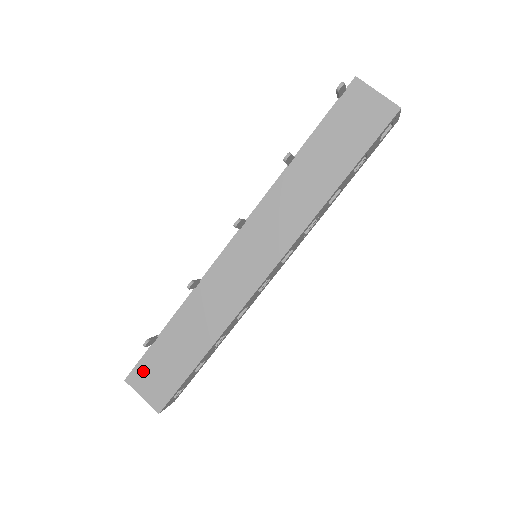
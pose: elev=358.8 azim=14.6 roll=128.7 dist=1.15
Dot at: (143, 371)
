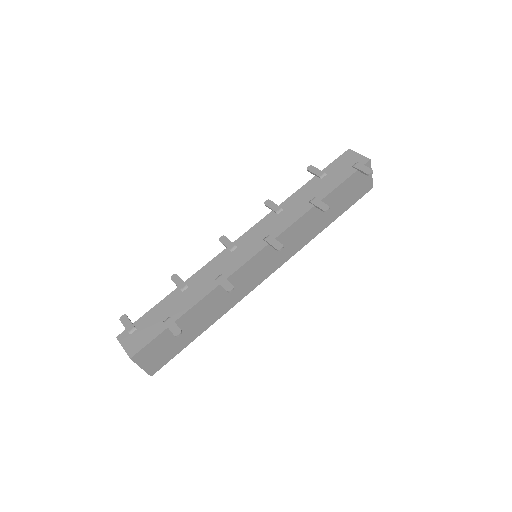
Dot at: (151, 349)
